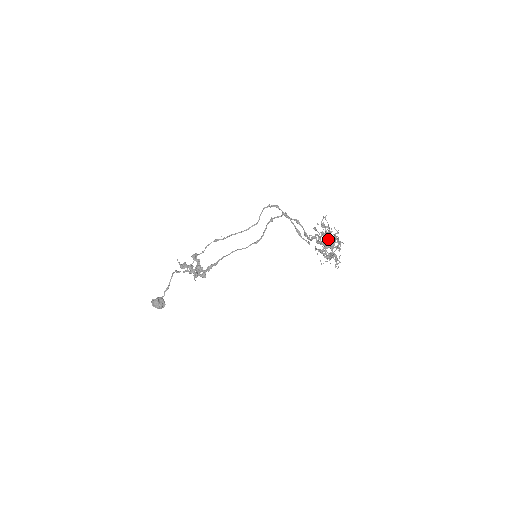
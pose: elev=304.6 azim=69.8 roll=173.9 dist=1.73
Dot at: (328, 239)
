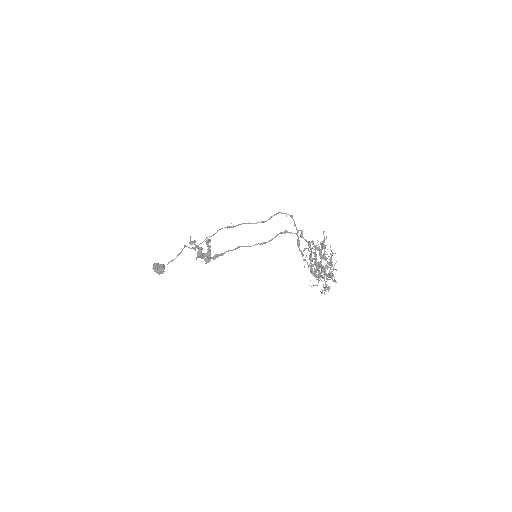
Dot at: (320, 256)
